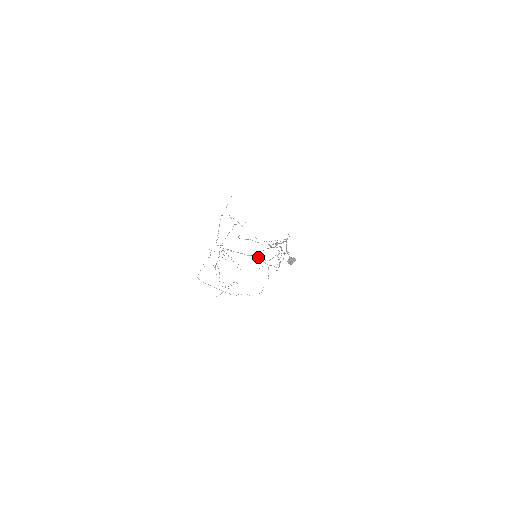
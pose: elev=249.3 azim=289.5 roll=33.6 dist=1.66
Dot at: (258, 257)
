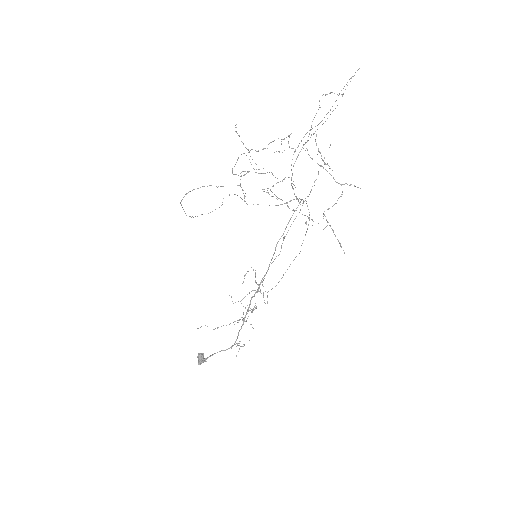
Dot at: occluded
